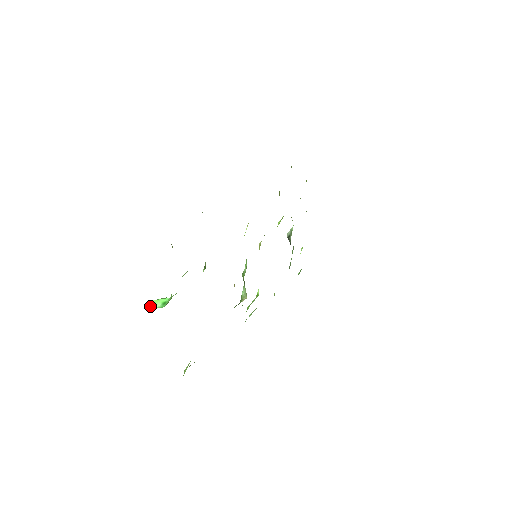
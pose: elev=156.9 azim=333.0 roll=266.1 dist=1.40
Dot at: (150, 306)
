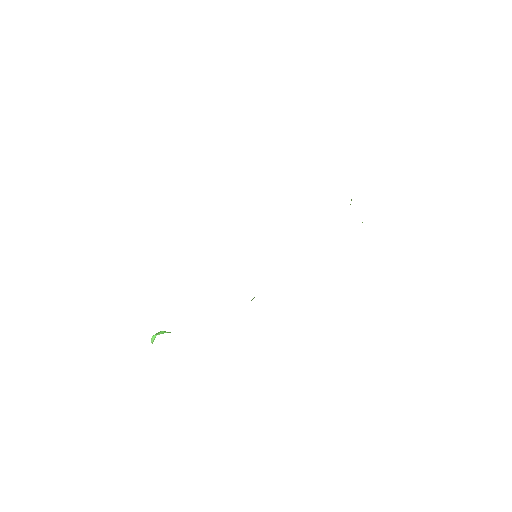
Dot at: (151, 340)
